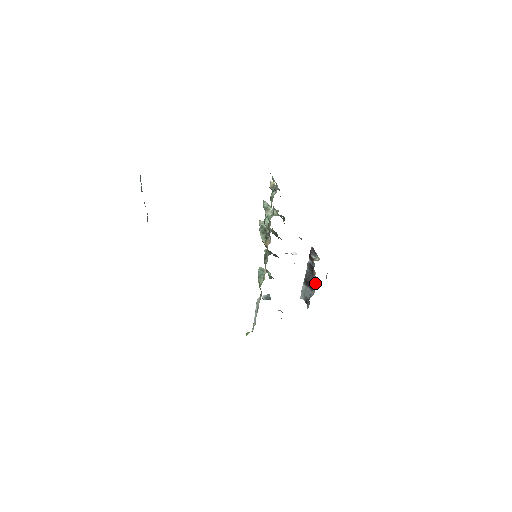
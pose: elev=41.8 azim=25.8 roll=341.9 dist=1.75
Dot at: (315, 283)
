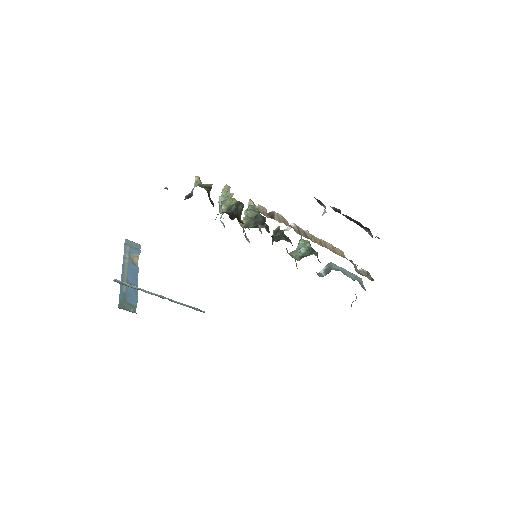
Dot at: occluded
